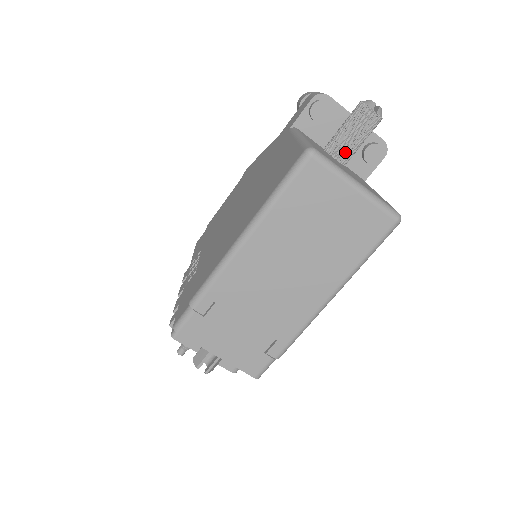
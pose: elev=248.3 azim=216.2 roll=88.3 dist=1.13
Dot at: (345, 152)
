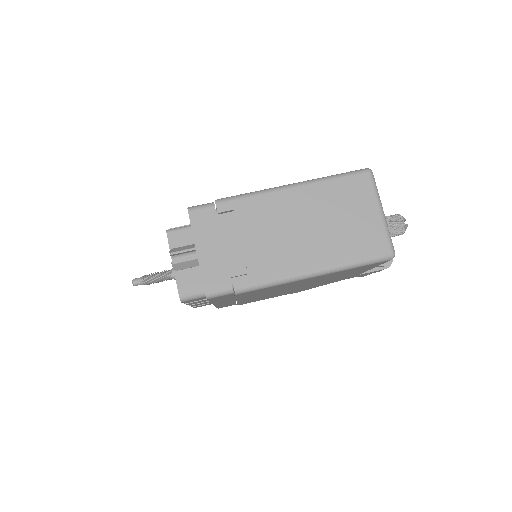
Dot at: occluded
